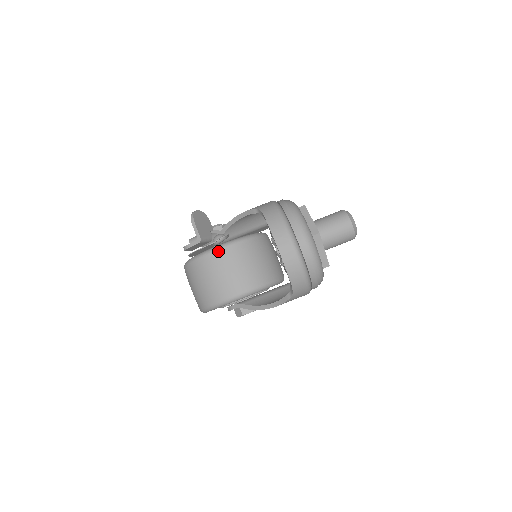
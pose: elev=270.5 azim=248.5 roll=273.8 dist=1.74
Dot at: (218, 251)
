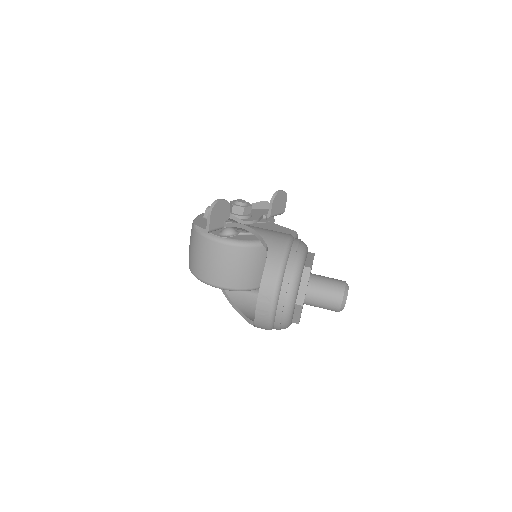
Dot at: (221, 244)
